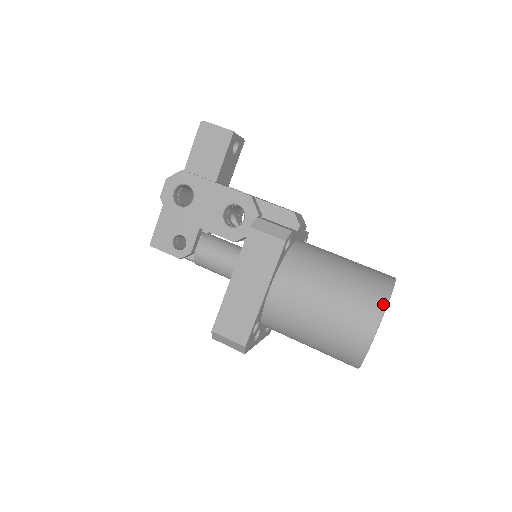
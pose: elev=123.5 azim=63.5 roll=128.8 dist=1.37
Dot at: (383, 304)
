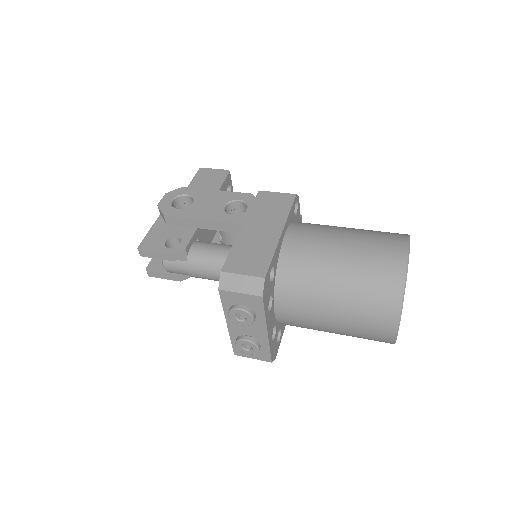
Dot at: (405, 235)
